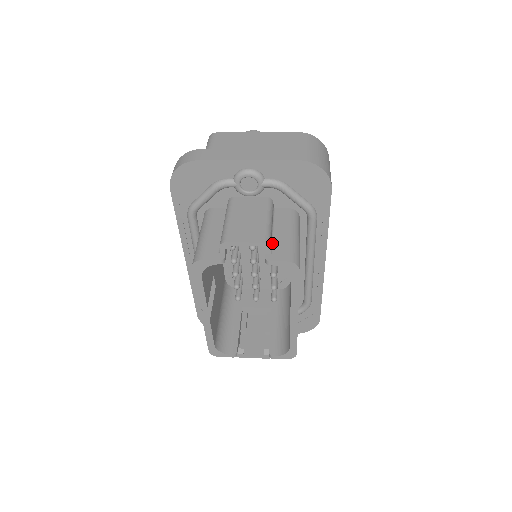
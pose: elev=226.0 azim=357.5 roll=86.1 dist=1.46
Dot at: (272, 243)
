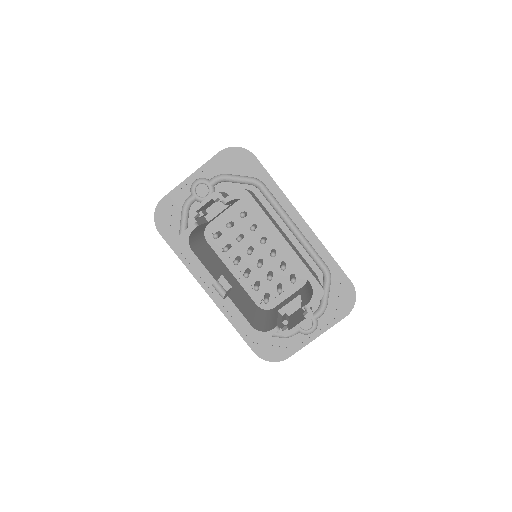
Dot at: occluded
